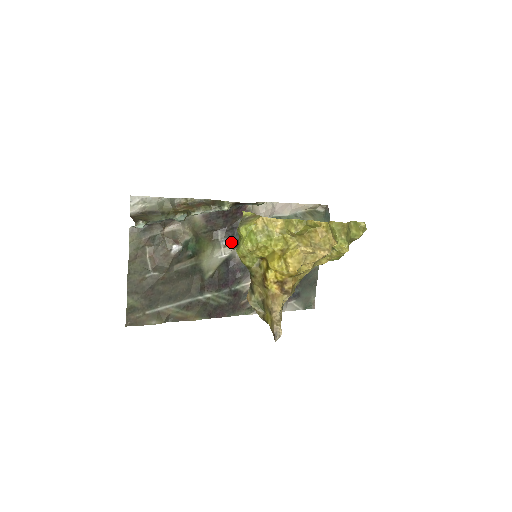
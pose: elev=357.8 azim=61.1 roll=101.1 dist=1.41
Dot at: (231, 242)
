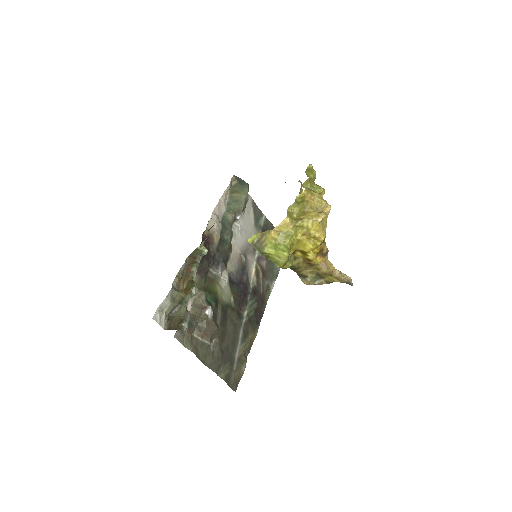
Dot at: (221, 267)
